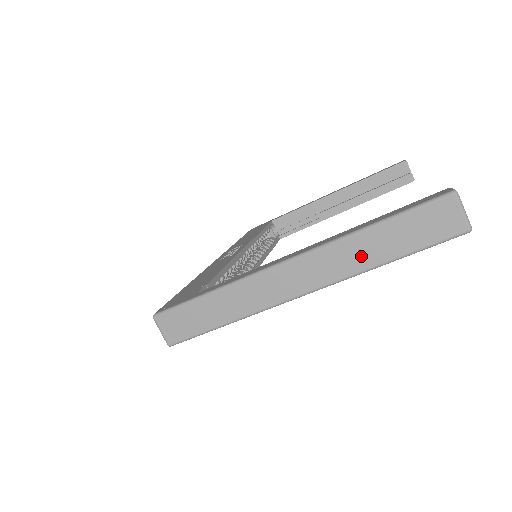
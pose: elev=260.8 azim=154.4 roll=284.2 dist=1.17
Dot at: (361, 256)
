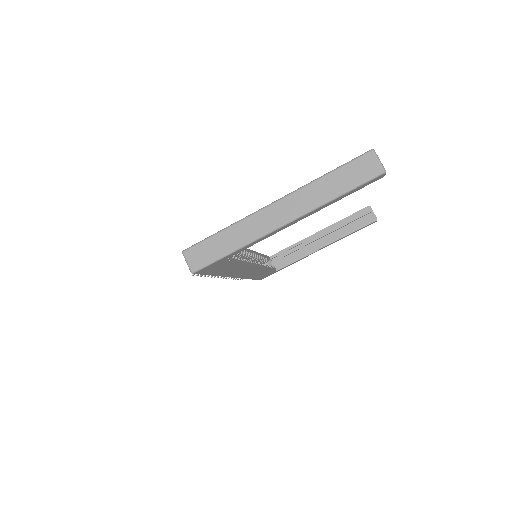
Dot at: (320, 194)
